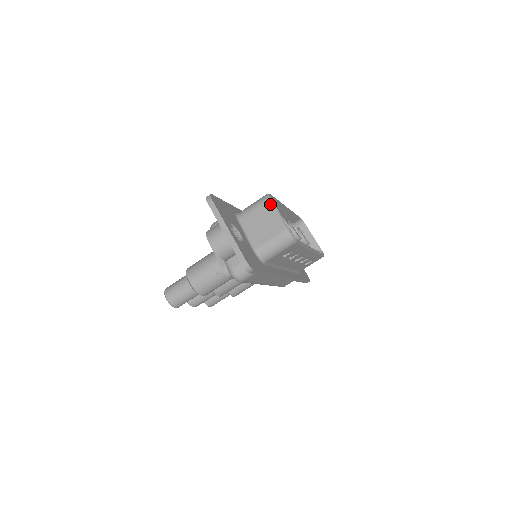
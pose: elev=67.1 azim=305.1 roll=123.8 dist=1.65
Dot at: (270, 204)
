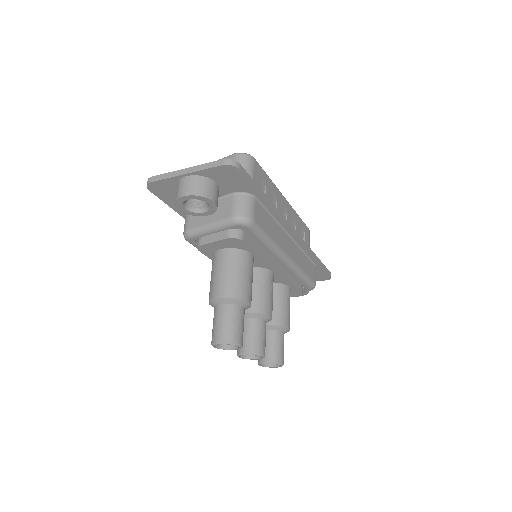
Dot at: occluded
